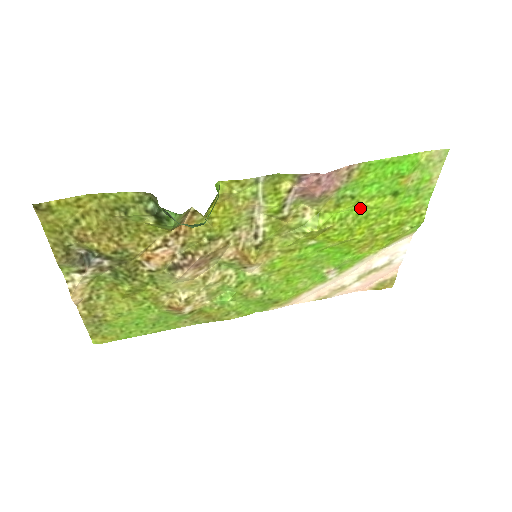
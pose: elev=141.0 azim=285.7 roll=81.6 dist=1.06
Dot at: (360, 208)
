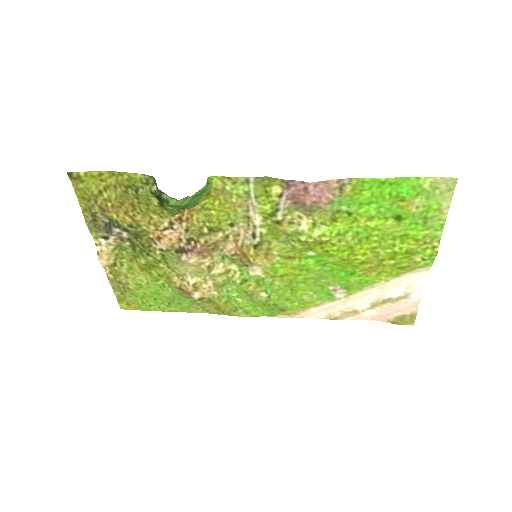
Dot at: (360, 227)
